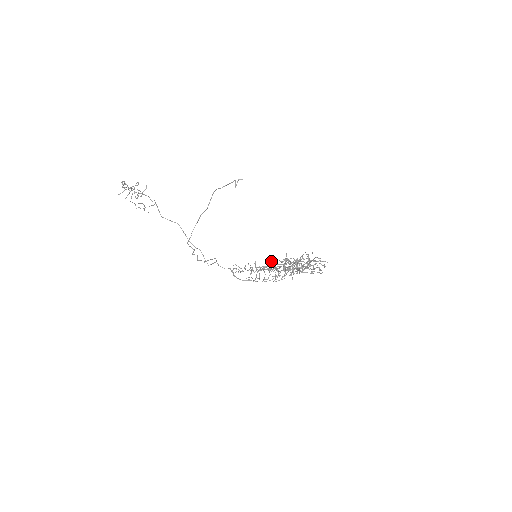
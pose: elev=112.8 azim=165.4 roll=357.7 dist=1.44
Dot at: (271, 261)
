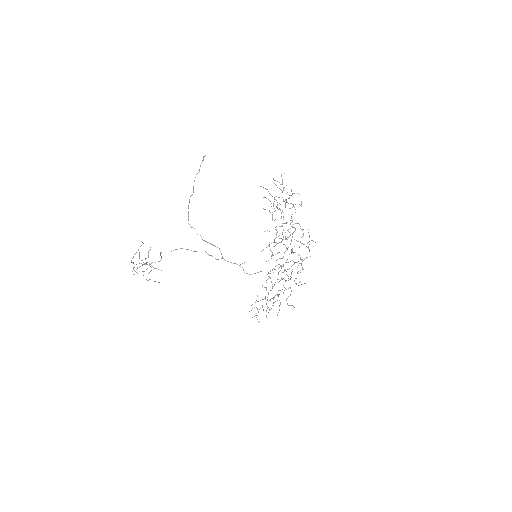
Dot at: (278, 282)
